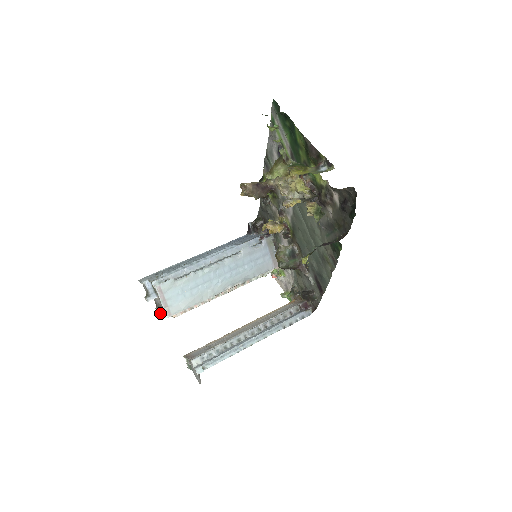
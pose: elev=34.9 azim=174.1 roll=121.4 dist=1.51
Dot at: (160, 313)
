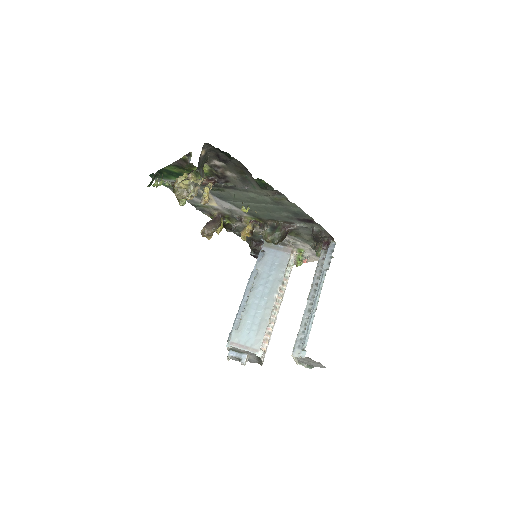
Dot at: occluded
